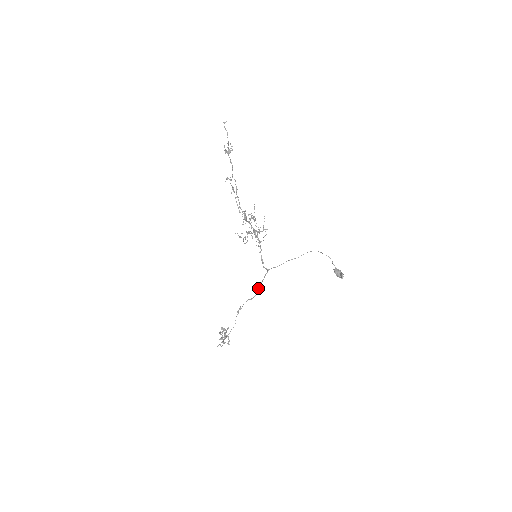
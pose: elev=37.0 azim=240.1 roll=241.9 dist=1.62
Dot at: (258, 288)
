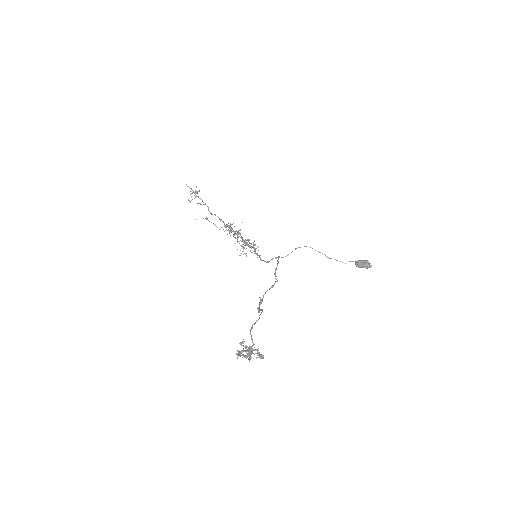
Dot at: occluded
